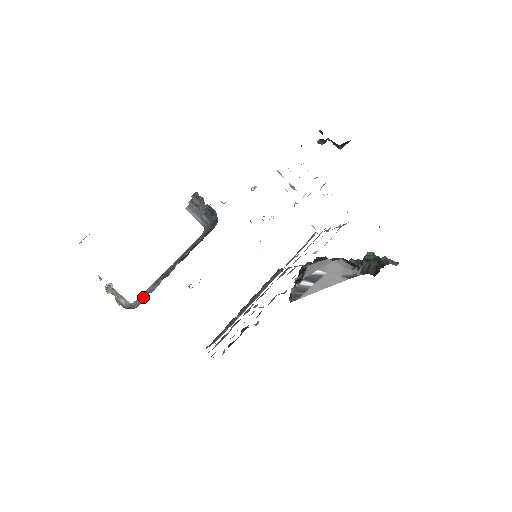
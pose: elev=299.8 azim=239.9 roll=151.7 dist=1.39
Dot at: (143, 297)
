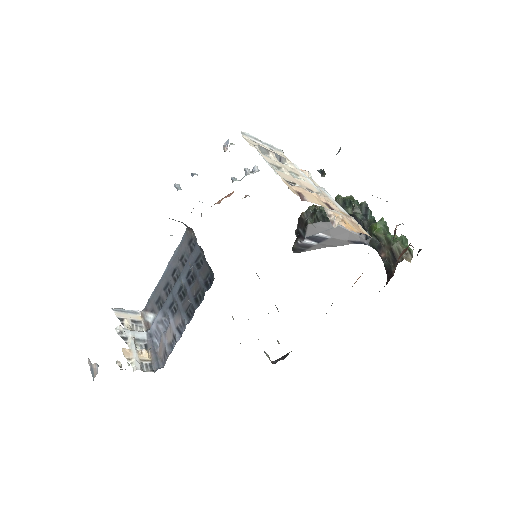
Dot at: (162, 346)
